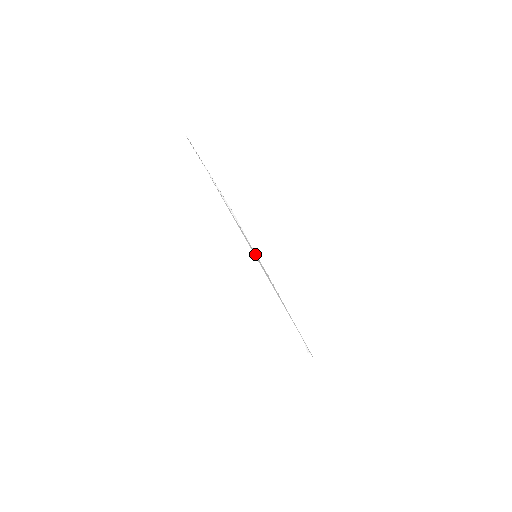
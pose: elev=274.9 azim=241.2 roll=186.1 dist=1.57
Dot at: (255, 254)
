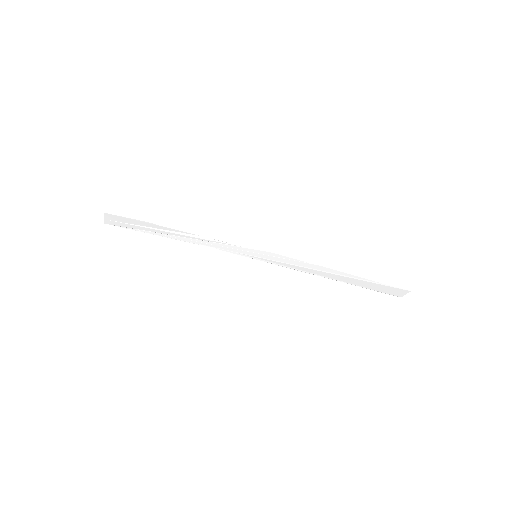
Dot at: (252, 252)
